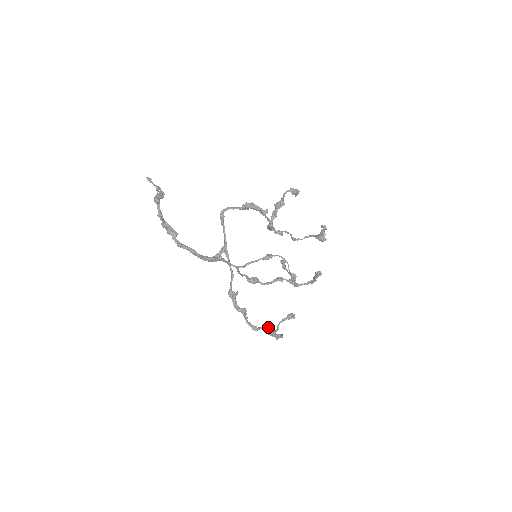
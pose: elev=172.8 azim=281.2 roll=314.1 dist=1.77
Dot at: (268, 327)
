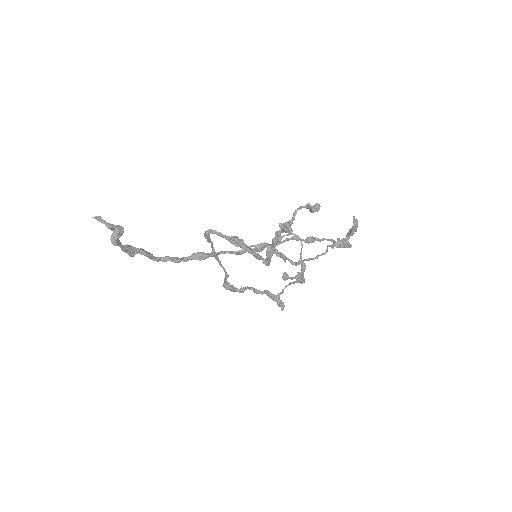
Dot at: (271, 294)
